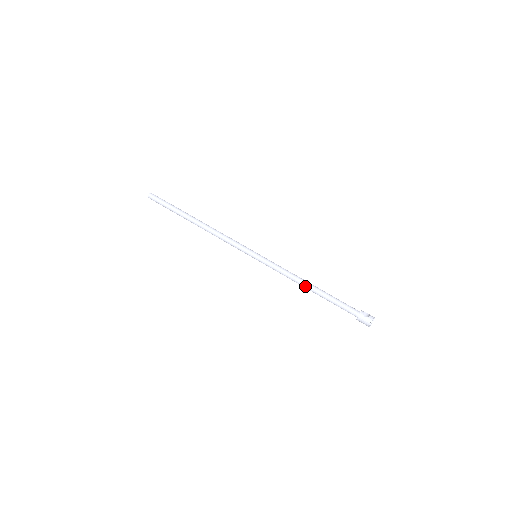
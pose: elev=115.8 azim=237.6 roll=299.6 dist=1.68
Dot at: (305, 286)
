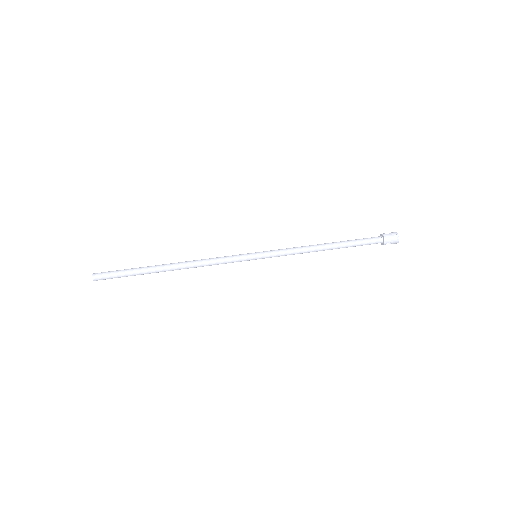
Dot at: (321, 246)
